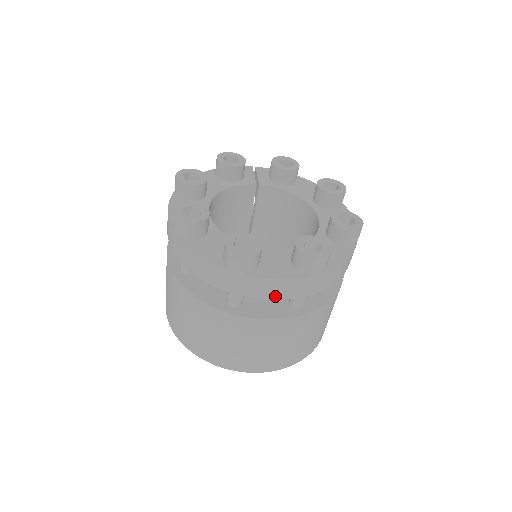
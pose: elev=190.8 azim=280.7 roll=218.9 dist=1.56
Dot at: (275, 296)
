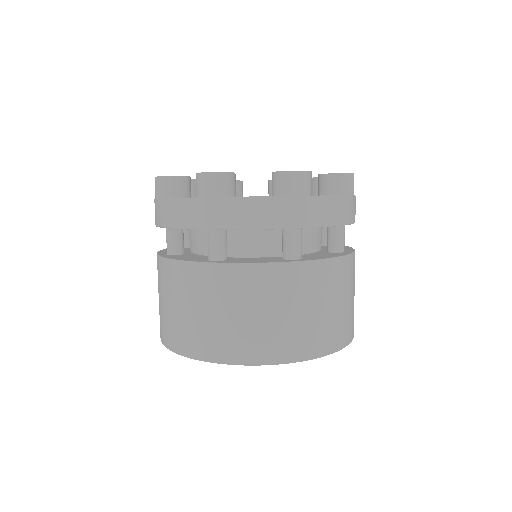
Dot at: (254, 223)
